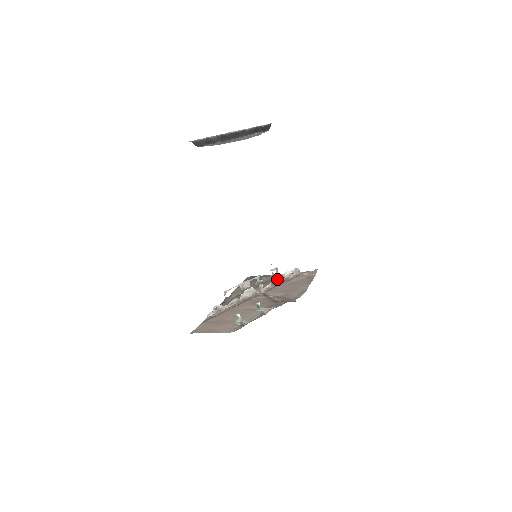
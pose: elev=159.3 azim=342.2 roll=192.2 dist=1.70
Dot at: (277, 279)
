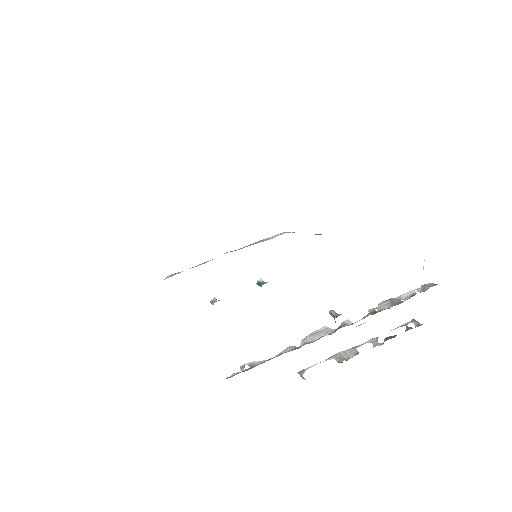
Dot at: (384, 307)
